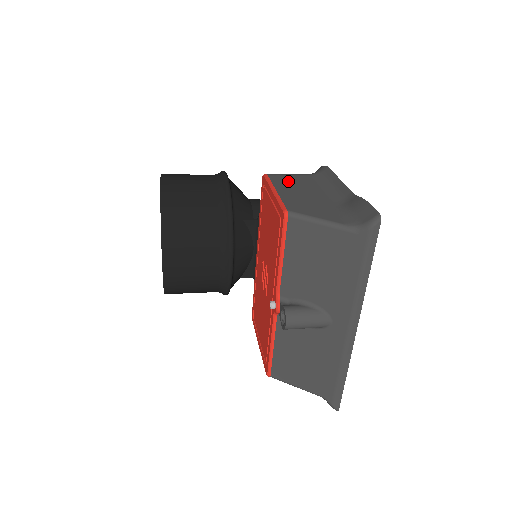
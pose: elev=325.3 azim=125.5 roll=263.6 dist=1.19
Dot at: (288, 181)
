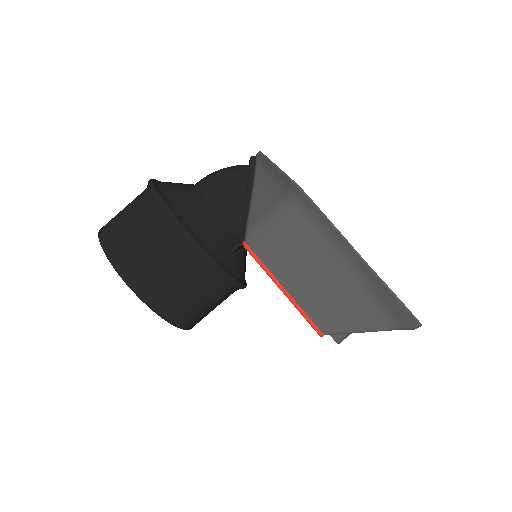
Dot at: (282, 254)
